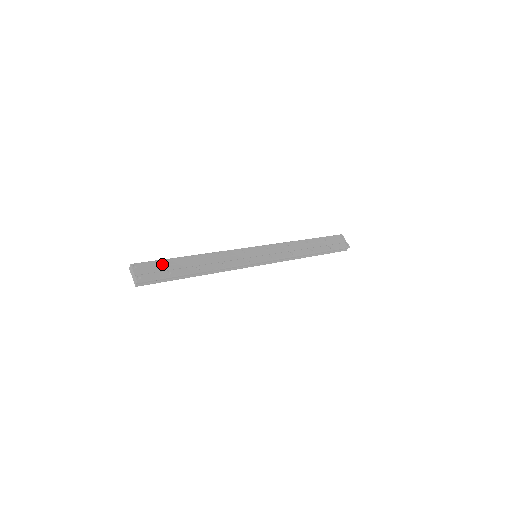
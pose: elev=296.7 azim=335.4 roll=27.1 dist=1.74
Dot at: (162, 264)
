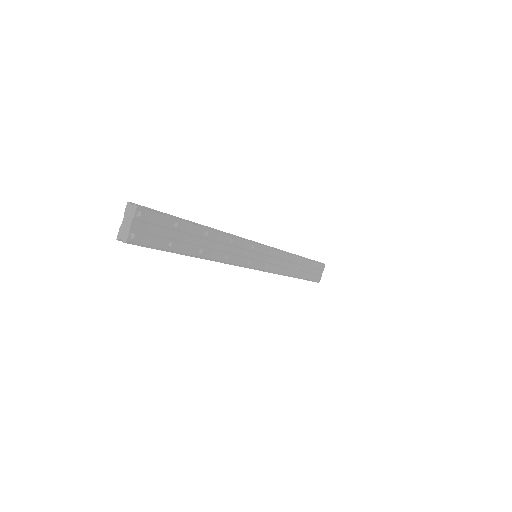
Dot at: (171, 225)
